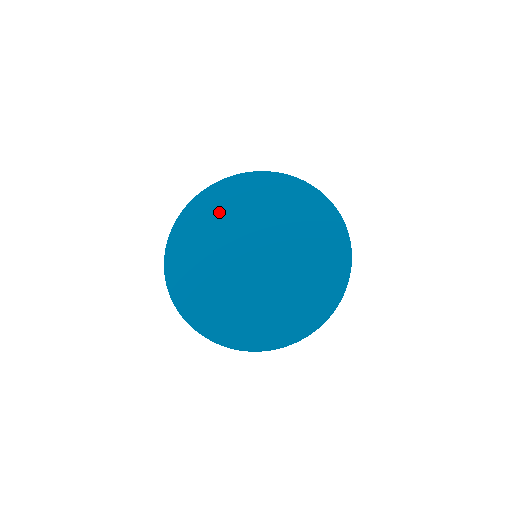
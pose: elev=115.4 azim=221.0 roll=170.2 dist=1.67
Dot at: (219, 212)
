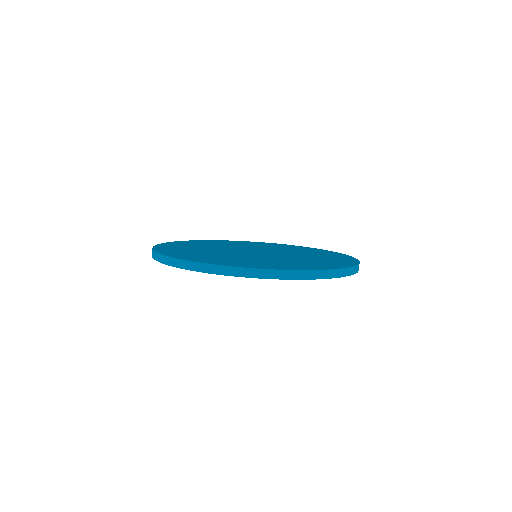
Dot at: (196, 245)
